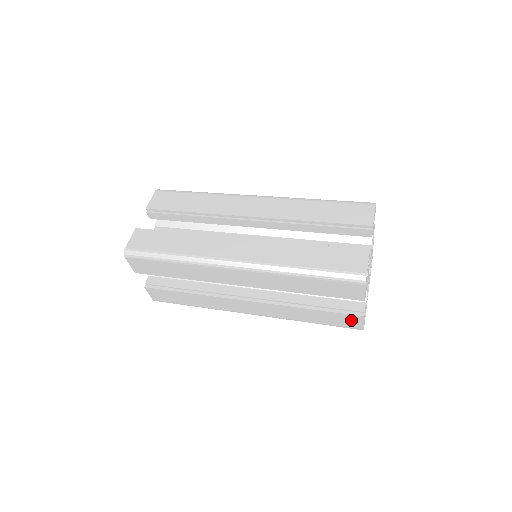
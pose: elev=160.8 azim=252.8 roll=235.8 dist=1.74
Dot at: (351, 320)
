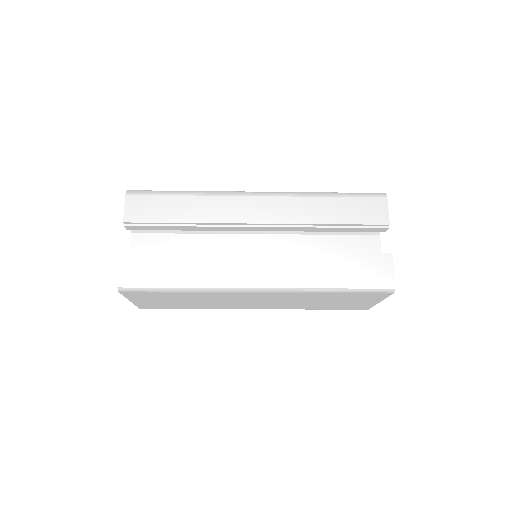
Dot at: (380, 266)
